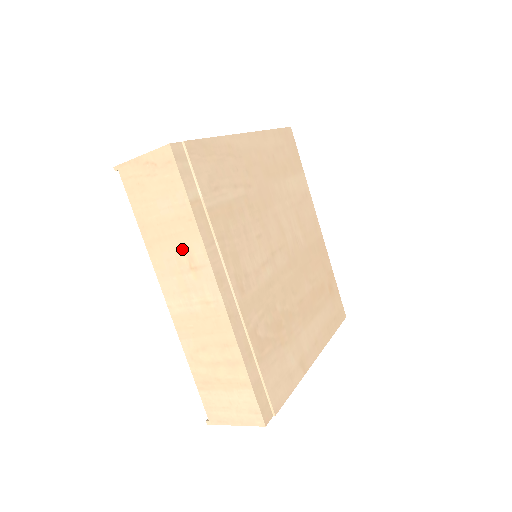
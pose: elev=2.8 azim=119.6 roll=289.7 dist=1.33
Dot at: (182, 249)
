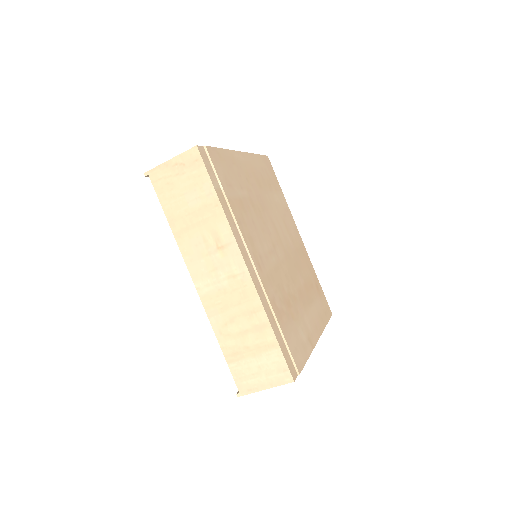
Dot at: (209, 233)
